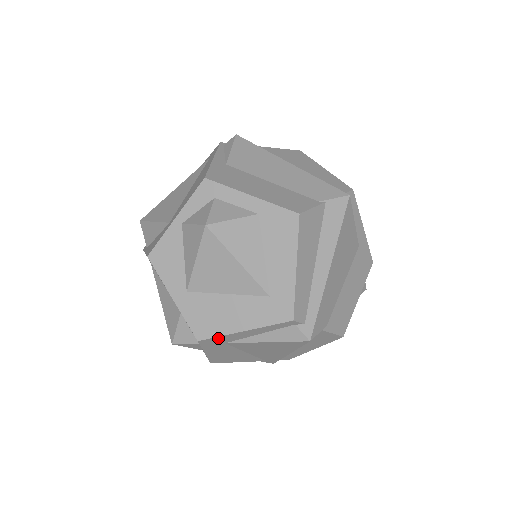
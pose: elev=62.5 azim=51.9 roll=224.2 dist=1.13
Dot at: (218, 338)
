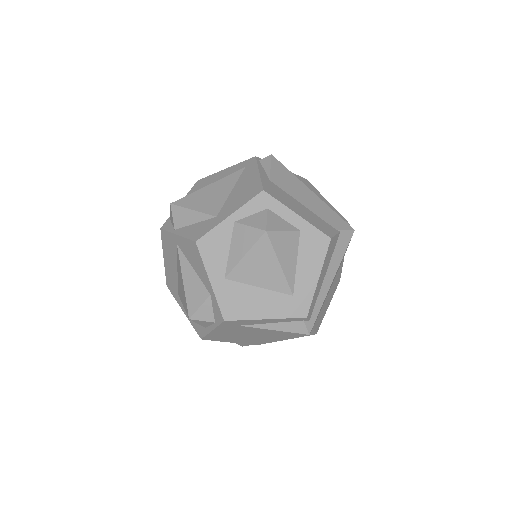
Dot at: (241, 321)
